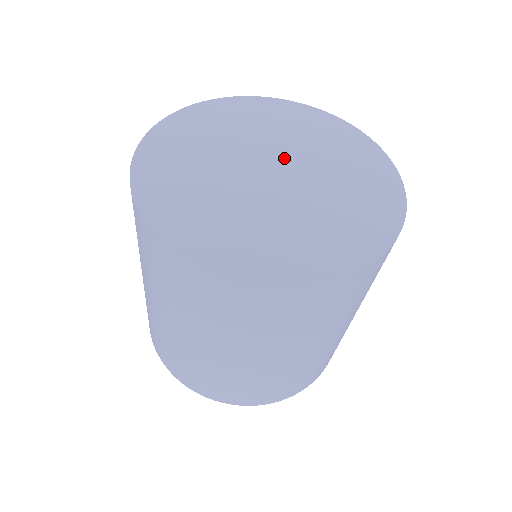
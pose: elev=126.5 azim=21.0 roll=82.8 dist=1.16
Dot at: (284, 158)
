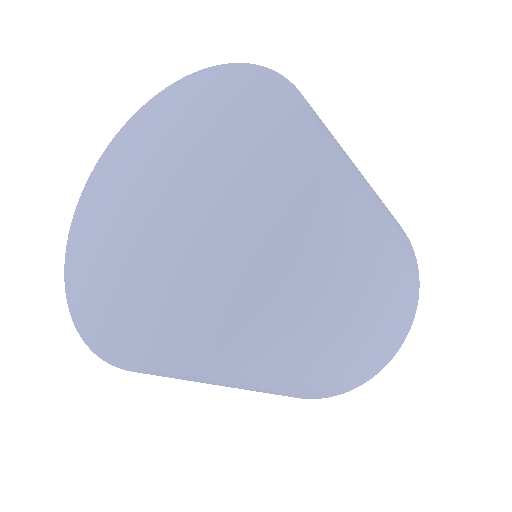
Dot at: (197, 189)
